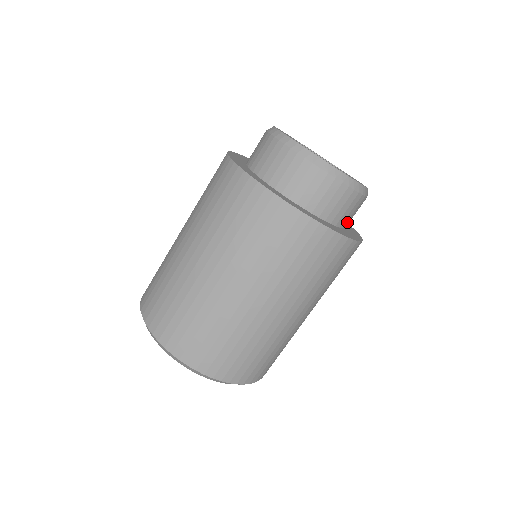
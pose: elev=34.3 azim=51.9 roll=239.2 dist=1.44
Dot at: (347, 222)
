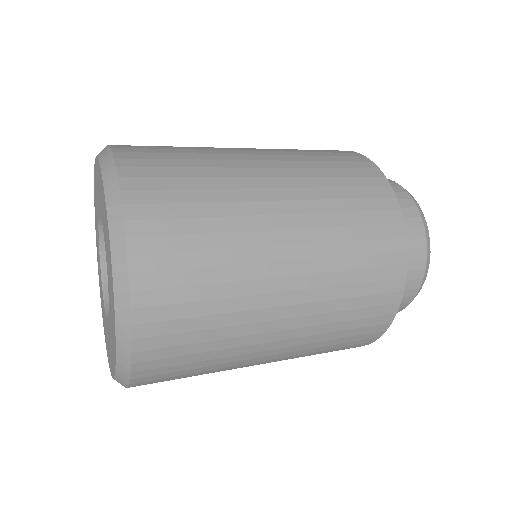
Dot at: occluded
